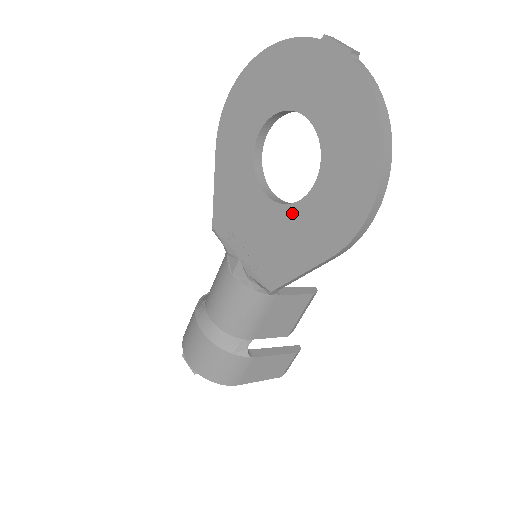
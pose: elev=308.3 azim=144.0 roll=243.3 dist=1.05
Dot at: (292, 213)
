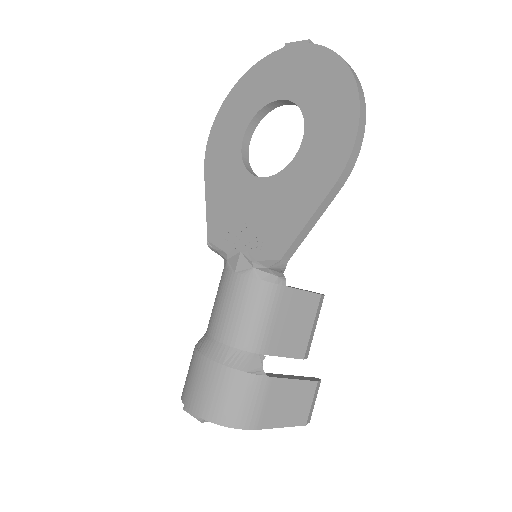
Dot at: (287, 175)
